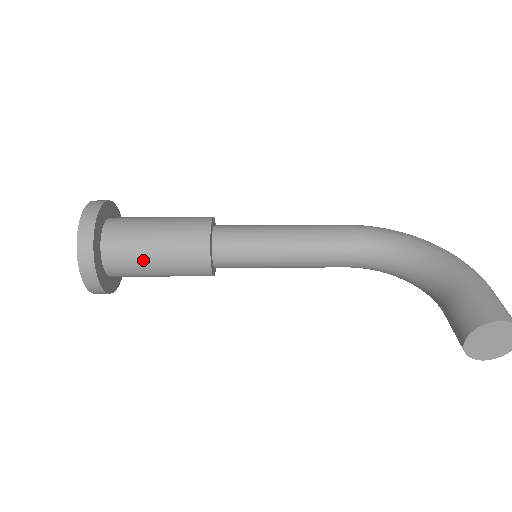
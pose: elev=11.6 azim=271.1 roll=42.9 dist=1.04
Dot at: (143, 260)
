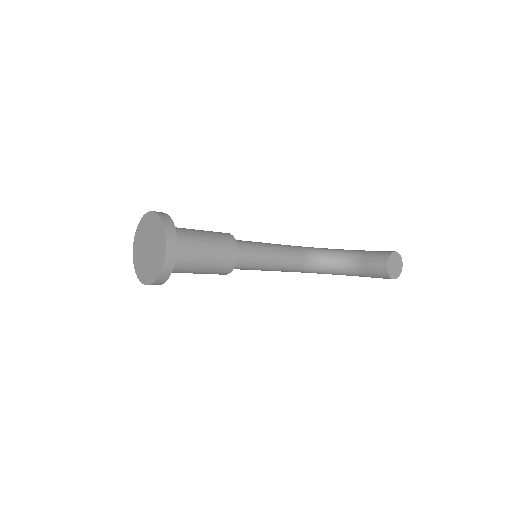
Dot at: (198, 248)
